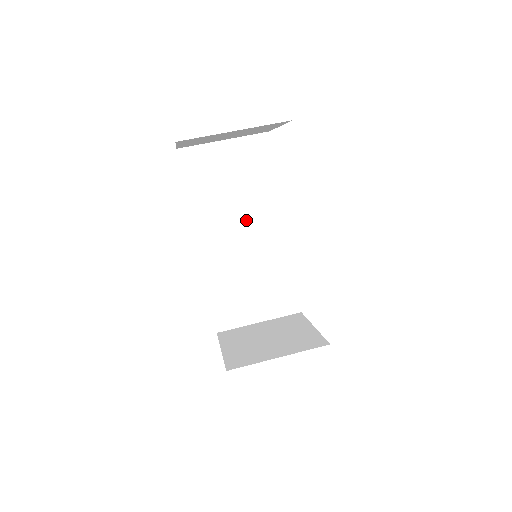
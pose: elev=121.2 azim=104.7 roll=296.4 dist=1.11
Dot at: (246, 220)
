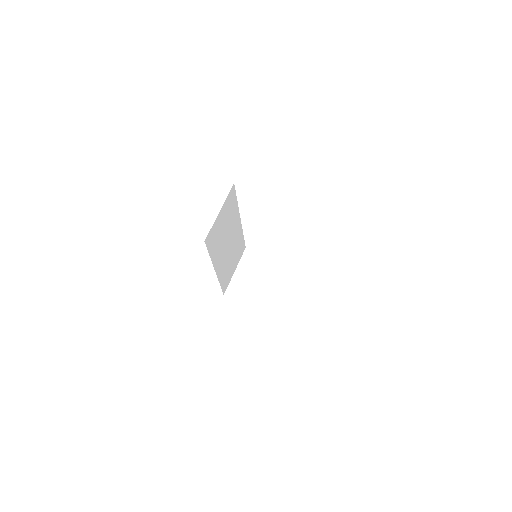
Dot at: (229, 237)
